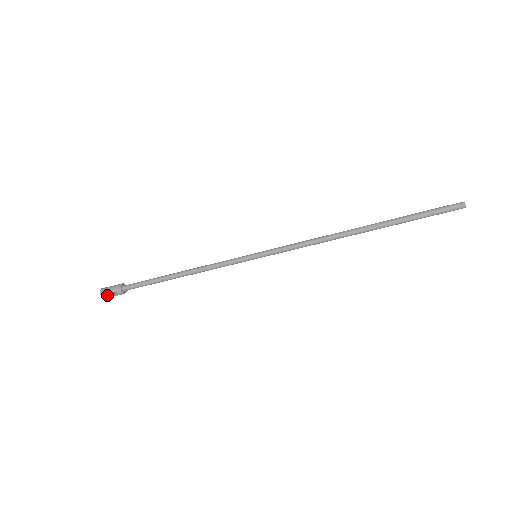
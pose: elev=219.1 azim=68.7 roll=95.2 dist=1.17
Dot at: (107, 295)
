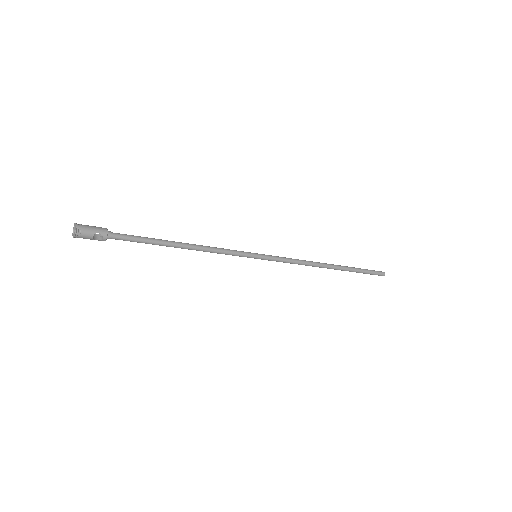
Dot at: (84, 233)
